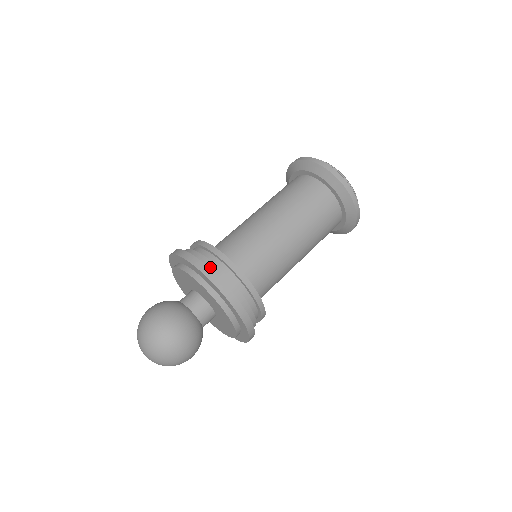
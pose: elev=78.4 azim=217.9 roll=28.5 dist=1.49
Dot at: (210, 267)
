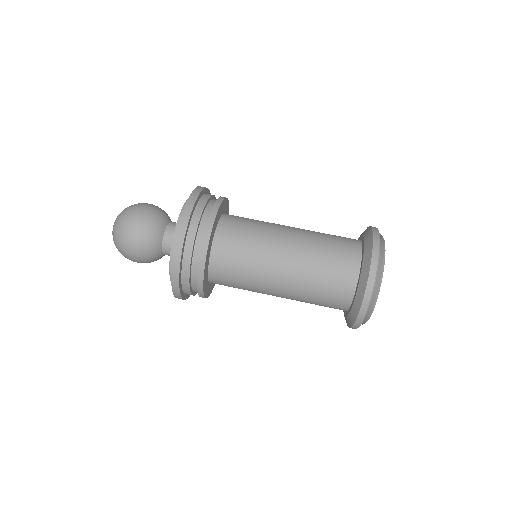
Dot at: (198, 209)
